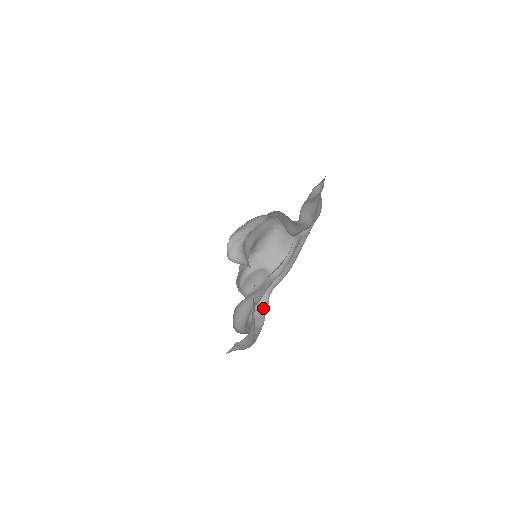
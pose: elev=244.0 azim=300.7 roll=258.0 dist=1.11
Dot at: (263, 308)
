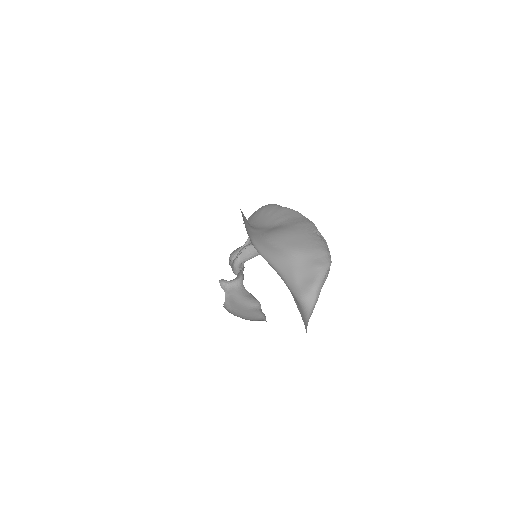
Dot at: occluded
